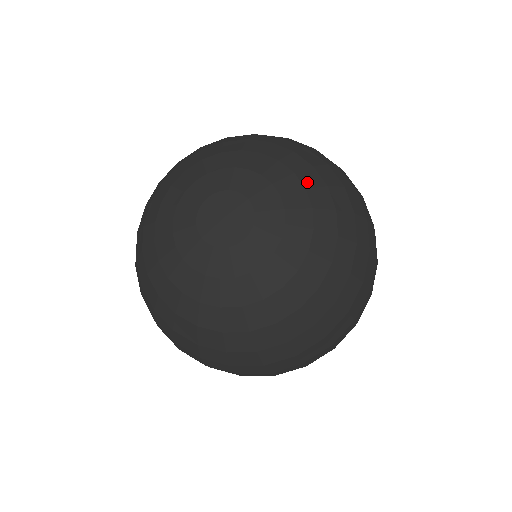
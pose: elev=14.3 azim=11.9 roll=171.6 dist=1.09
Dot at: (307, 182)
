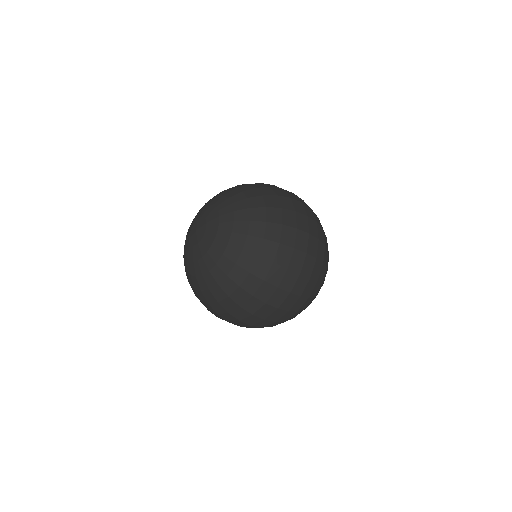
Dot at: (237, 207)
